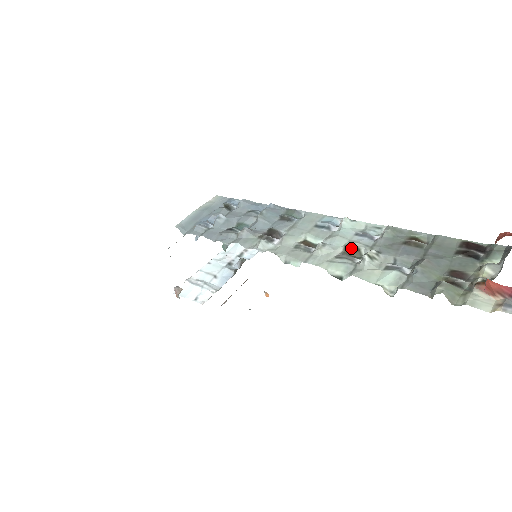
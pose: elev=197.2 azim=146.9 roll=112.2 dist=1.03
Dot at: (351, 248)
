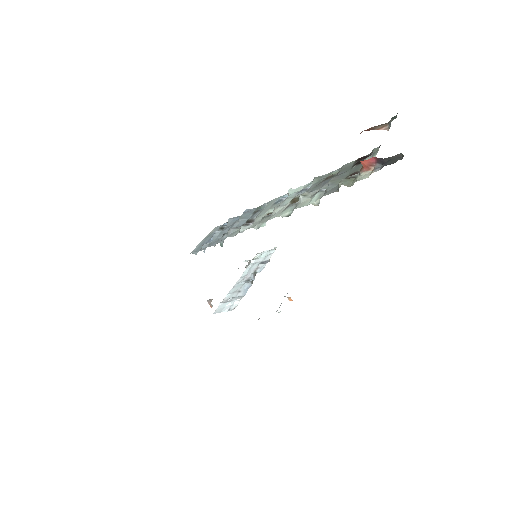
Dot at: (294, 200)
